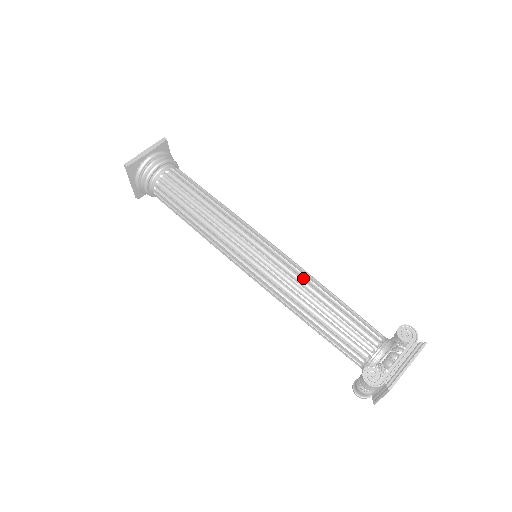
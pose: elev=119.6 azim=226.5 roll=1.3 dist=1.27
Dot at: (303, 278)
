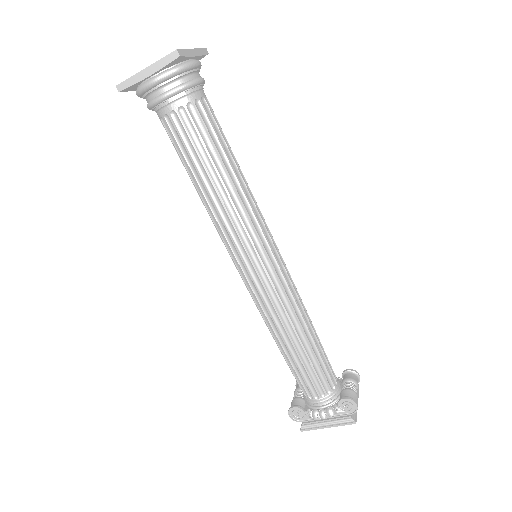
Dot at: (283, 318)
